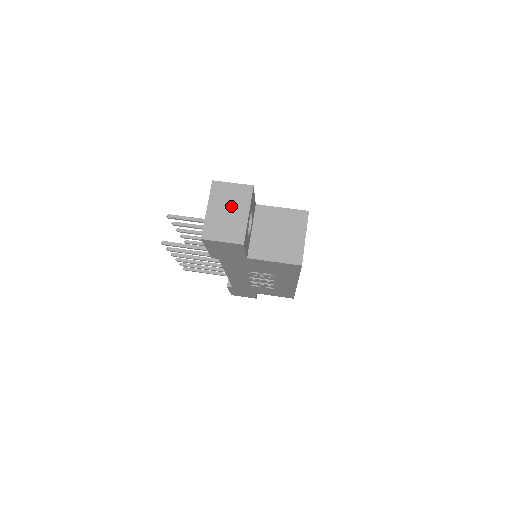
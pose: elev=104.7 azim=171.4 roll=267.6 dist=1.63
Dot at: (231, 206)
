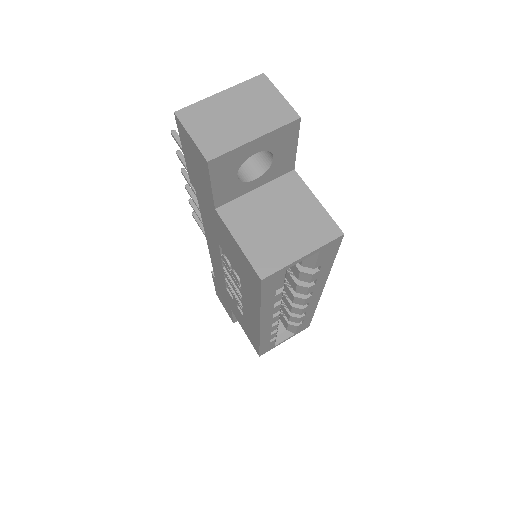
Dot at: (249, 113)
